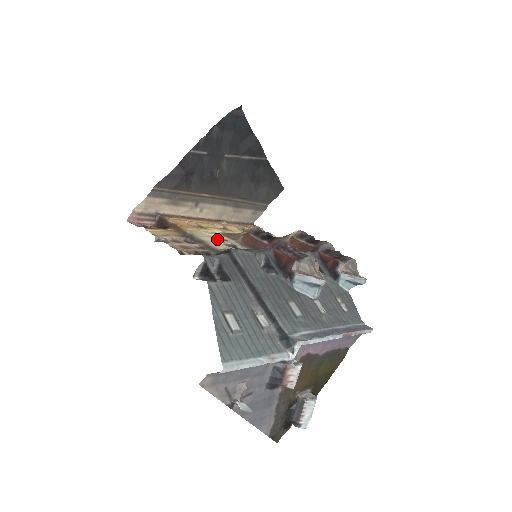
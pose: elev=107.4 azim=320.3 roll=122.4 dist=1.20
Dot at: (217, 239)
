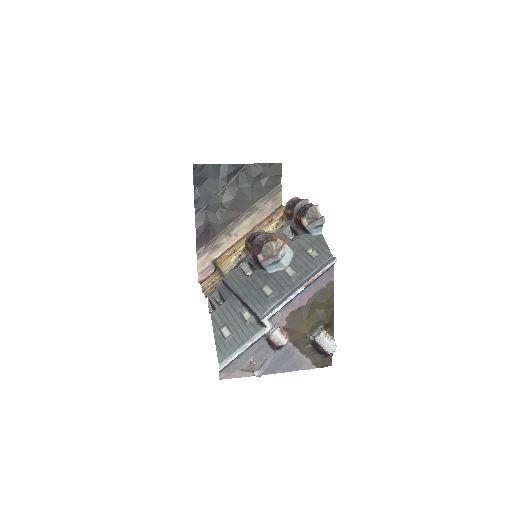
Dot at: (234, 261)
